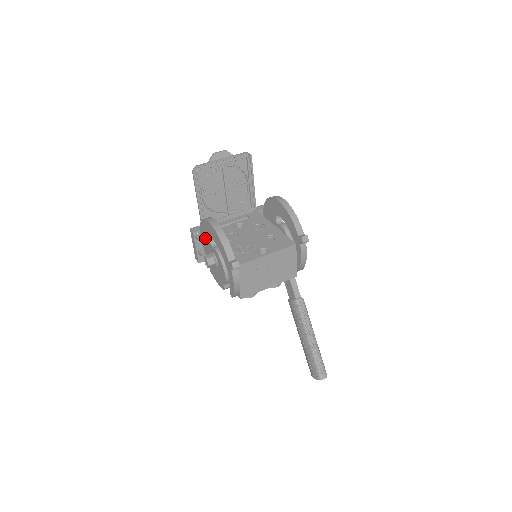
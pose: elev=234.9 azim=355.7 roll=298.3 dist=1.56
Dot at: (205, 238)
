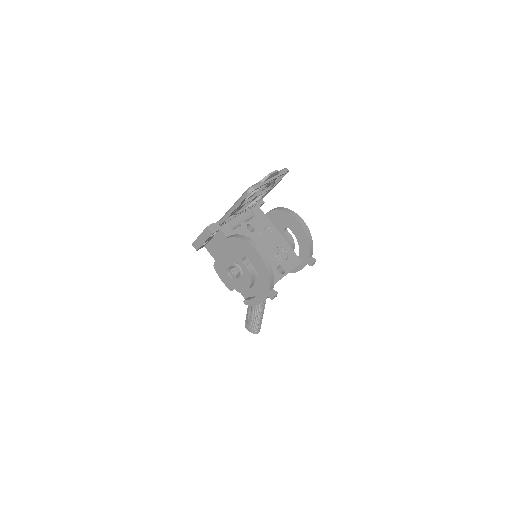
Dot at: (233, 250)
